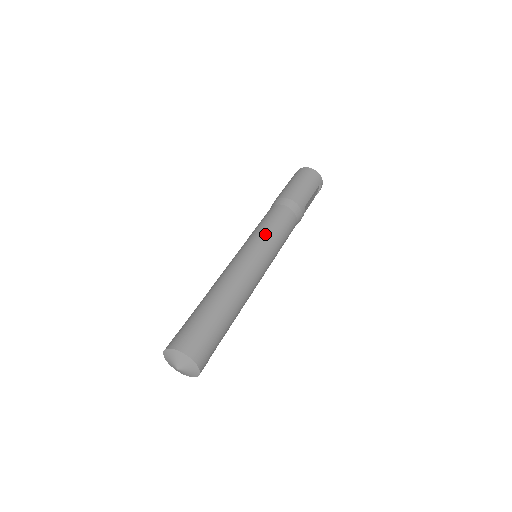
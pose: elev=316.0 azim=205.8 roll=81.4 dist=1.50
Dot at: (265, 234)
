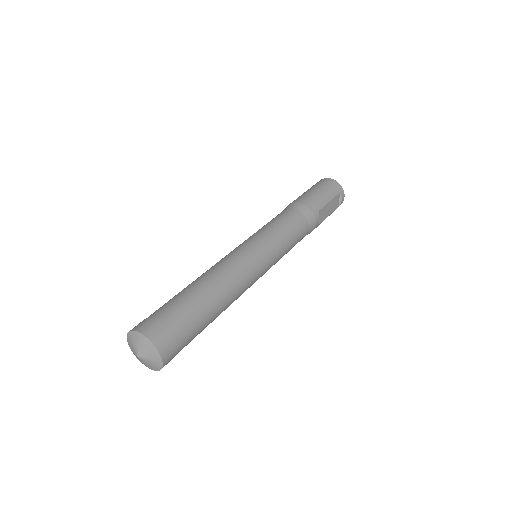
Dot at: (265, 231)
